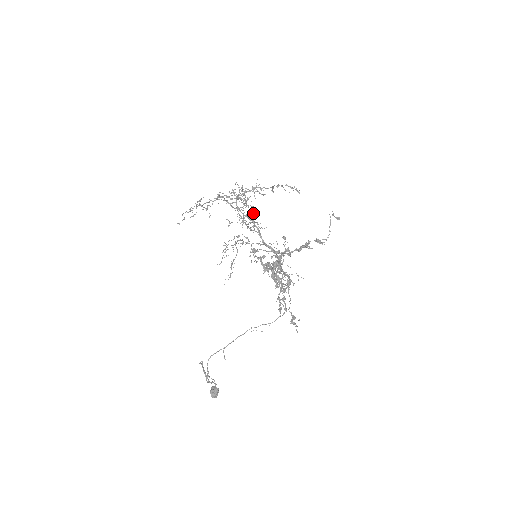
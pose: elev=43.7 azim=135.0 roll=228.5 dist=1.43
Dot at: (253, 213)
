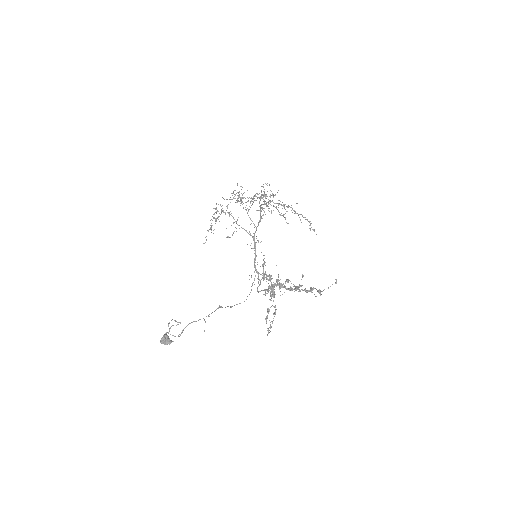
Dot at: occluded
